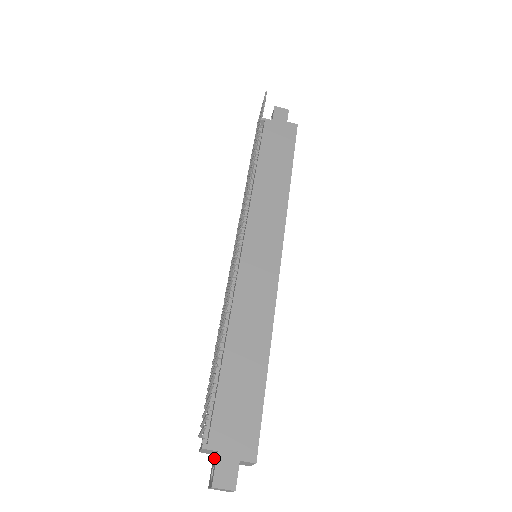
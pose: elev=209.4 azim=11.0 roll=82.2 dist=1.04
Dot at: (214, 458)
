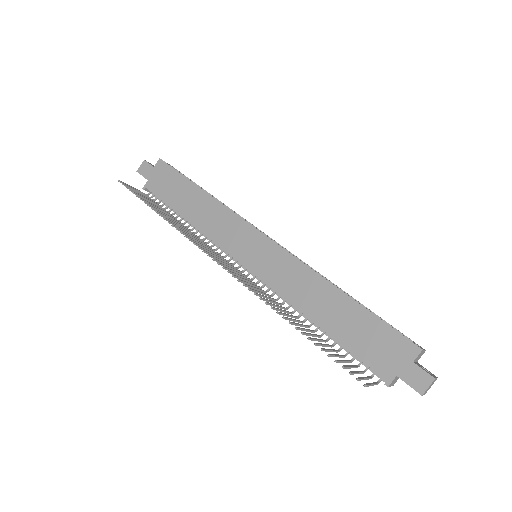
Dot at: occluded
